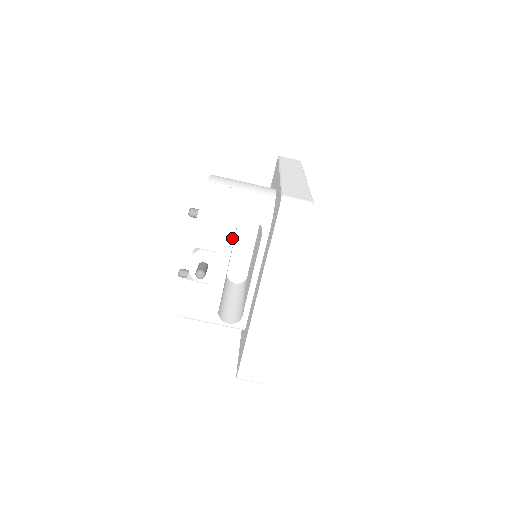
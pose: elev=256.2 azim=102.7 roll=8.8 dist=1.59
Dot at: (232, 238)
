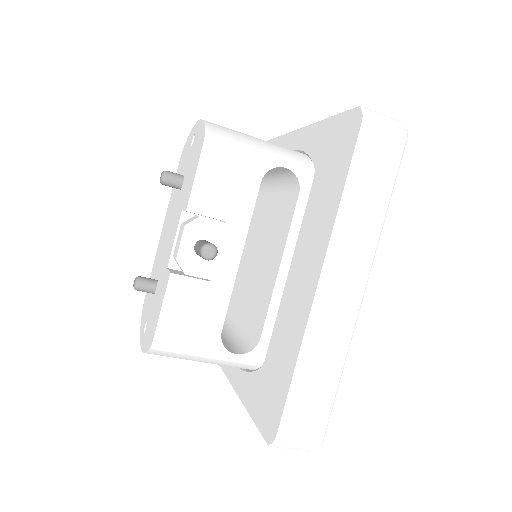
Dot at: (253, 198)
